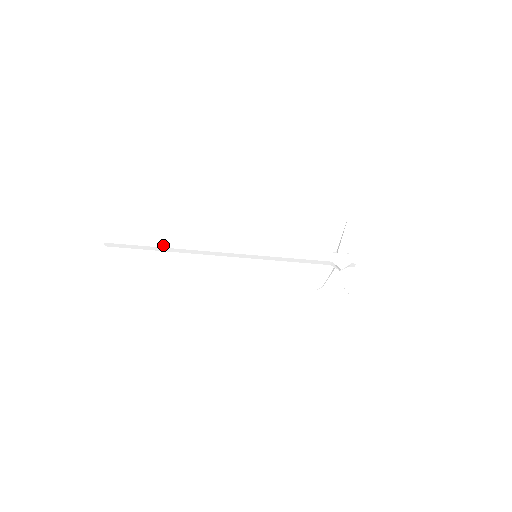
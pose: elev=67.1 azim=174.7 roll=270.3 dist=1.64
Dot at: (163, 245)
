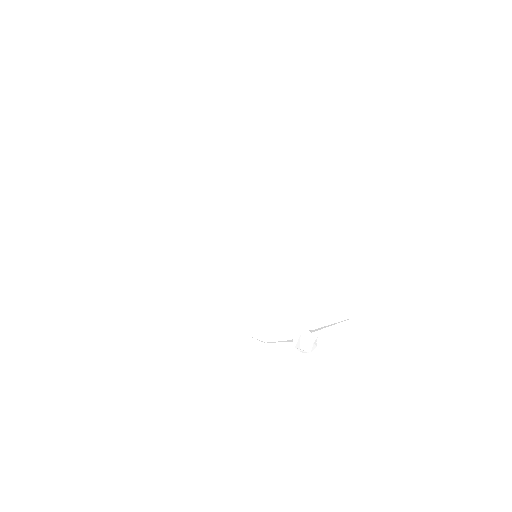
Dot at: (208, 150)
